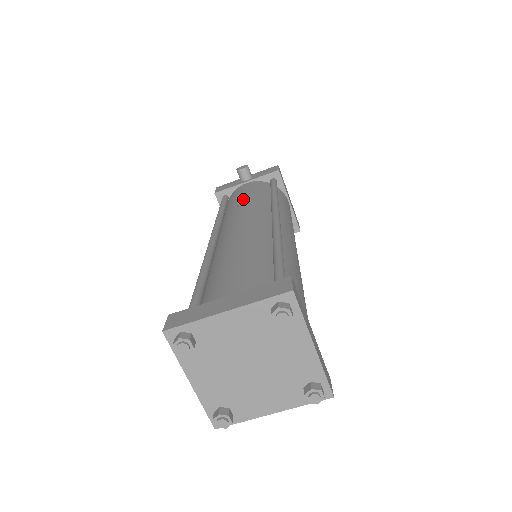
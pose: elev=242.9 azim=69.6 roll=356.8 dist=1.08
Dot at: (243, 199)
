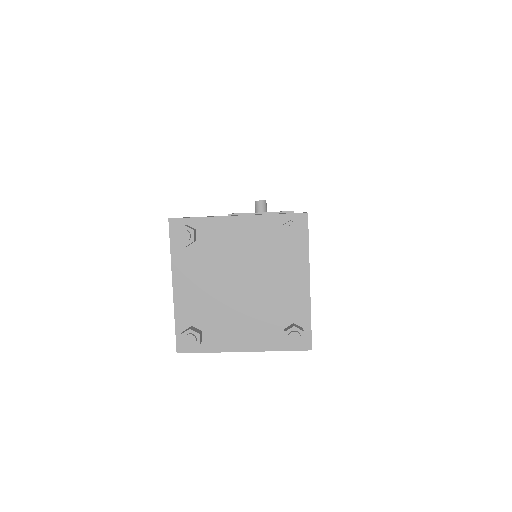
Dot at: occluded
